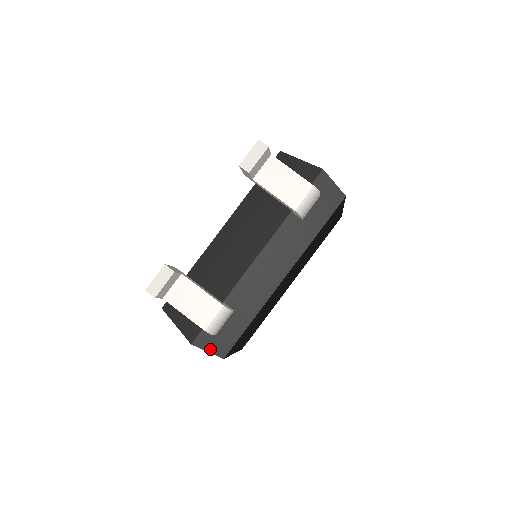
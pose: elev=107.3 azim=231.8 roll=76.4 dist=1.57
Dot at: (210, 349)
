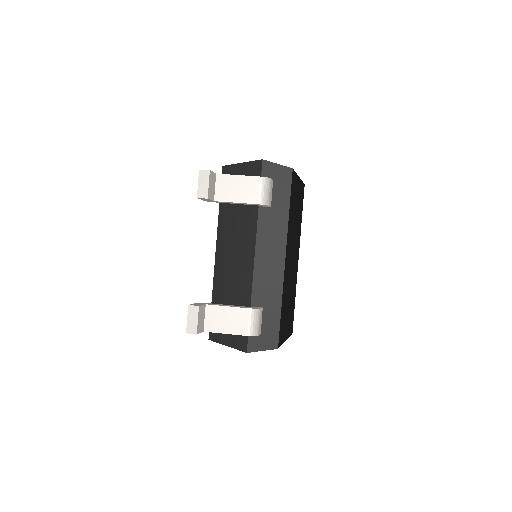
Dot at: (263, 348)
